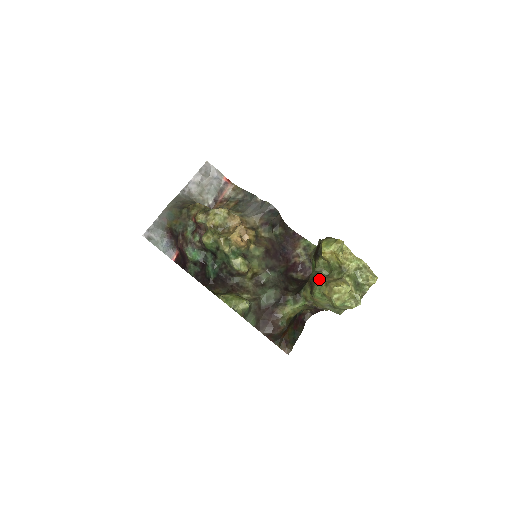
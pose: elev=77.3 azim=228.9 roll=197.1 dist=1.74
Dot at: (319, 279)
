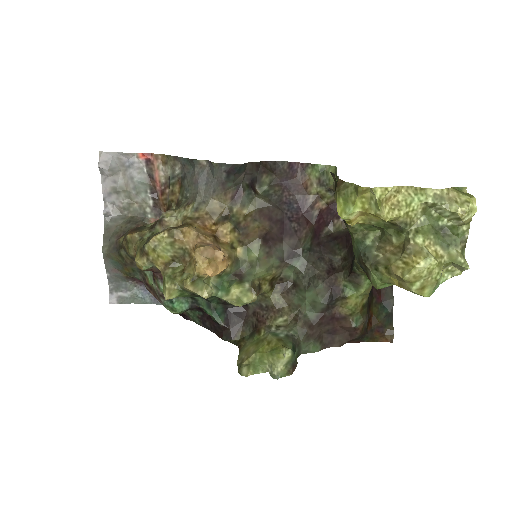
Dot at: (370, 260)
